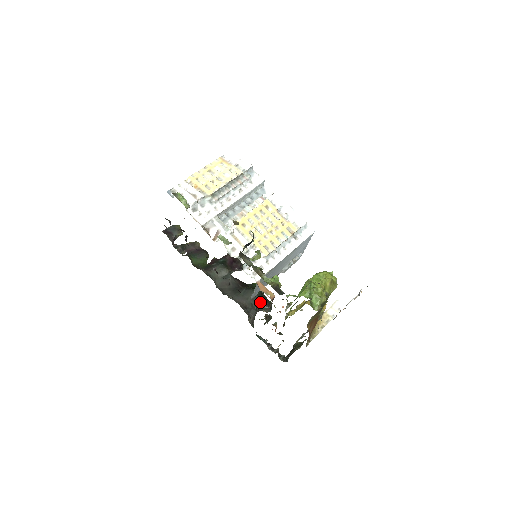
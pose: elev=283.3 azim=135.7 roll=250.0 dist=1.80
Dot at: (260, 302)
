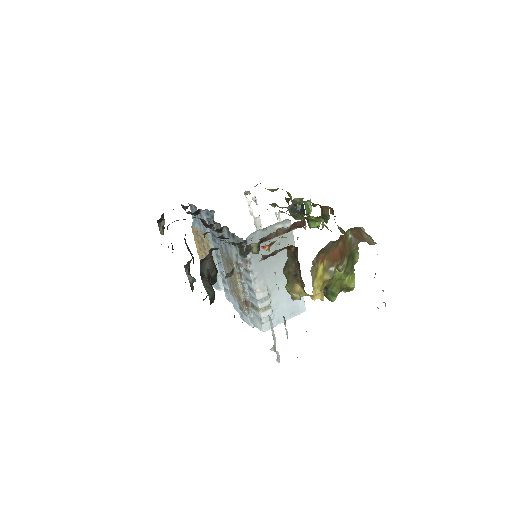
Dot at: (210, 282)
